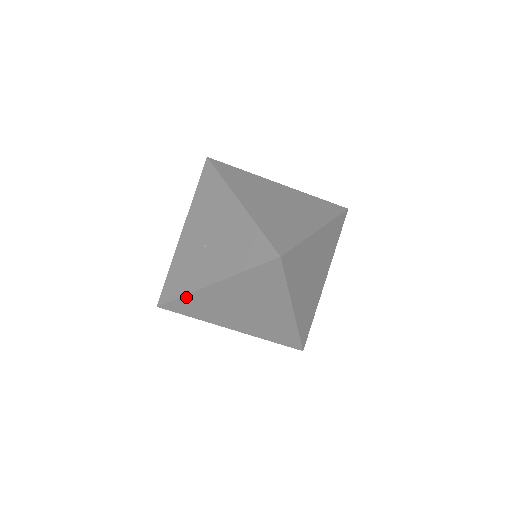
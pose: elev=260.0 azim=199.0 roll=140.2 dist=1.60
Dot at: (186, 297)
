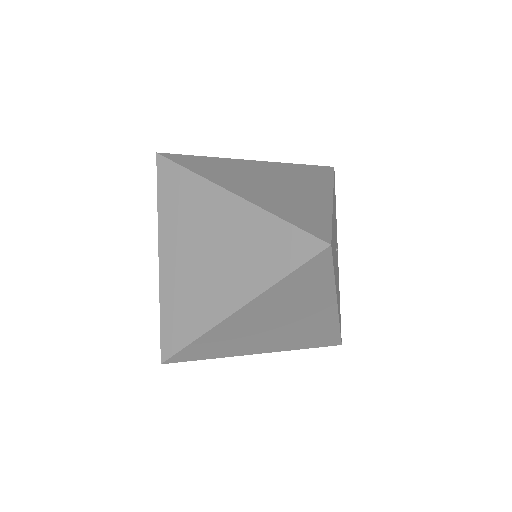
Dot at: occluded
